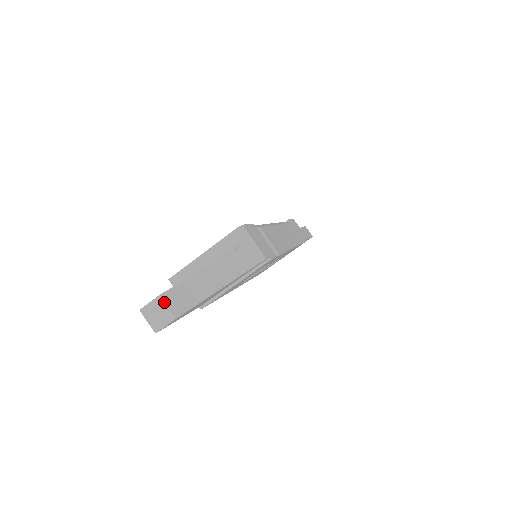
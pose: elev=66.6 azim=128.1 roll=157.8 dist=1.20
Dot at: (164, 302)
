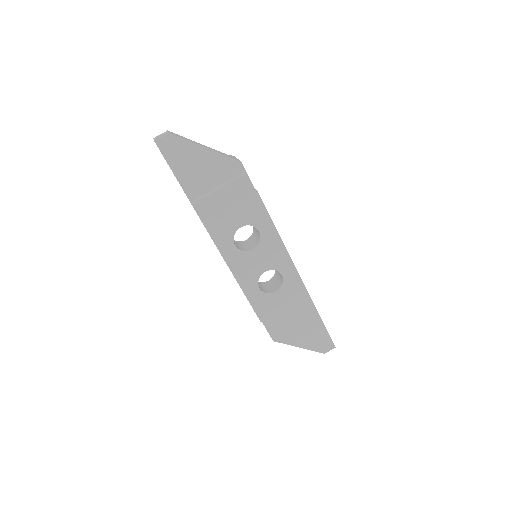
Dot at: (168, 131)
